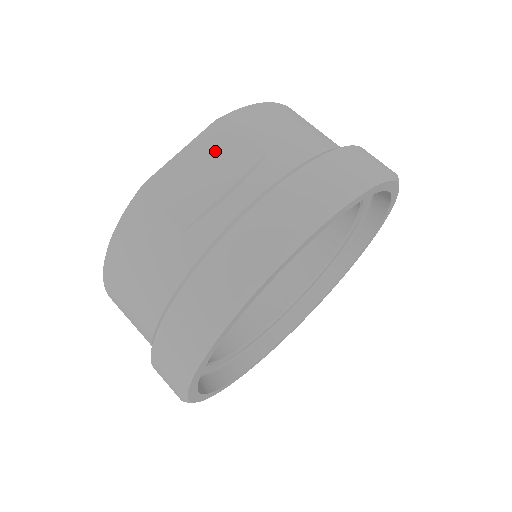
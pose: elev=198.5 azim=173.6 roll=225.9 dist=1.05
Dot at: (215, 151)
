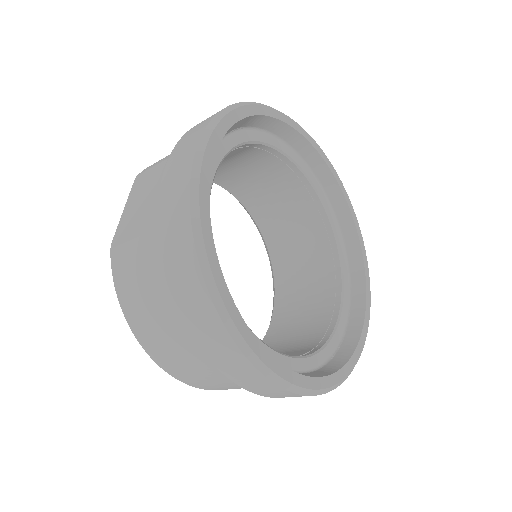
Dot at: (141, 189)
